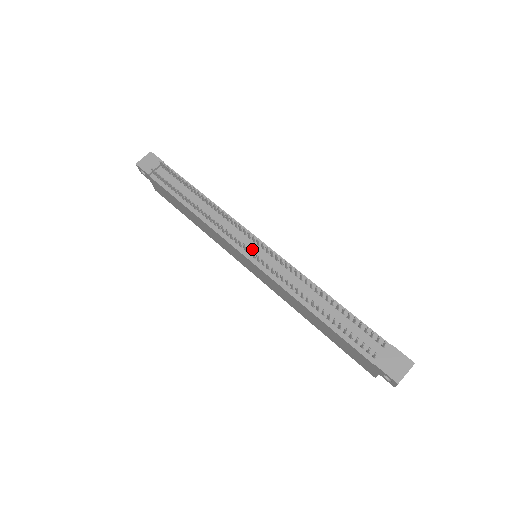
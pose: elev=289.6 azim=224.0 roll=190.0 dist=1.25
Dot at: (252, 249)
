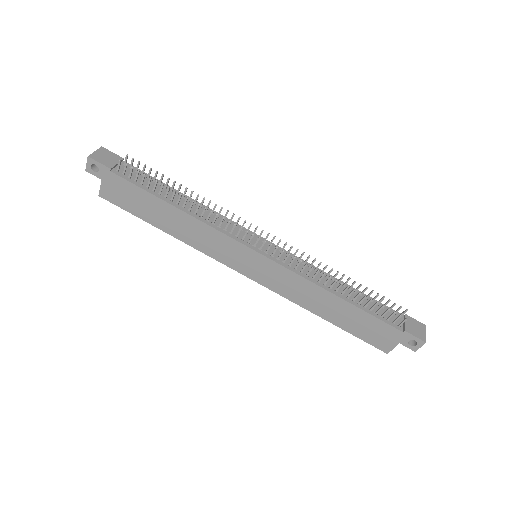
Dot at: (260, 245)
